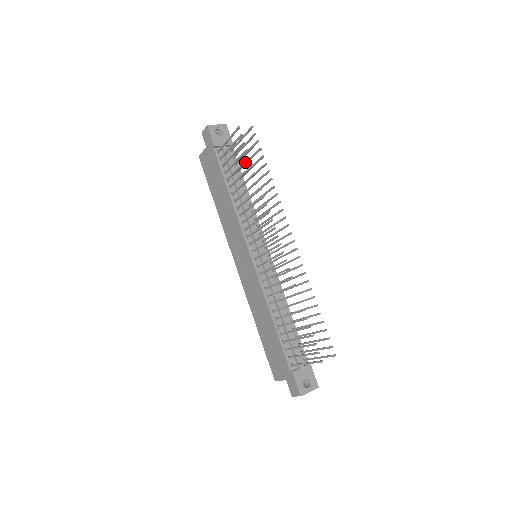
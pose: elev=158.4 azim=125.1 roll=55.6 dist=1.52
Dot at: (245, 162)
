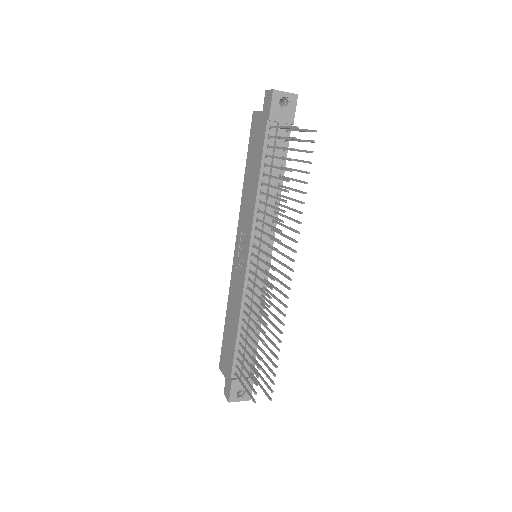
Dot at: (285, 170)
